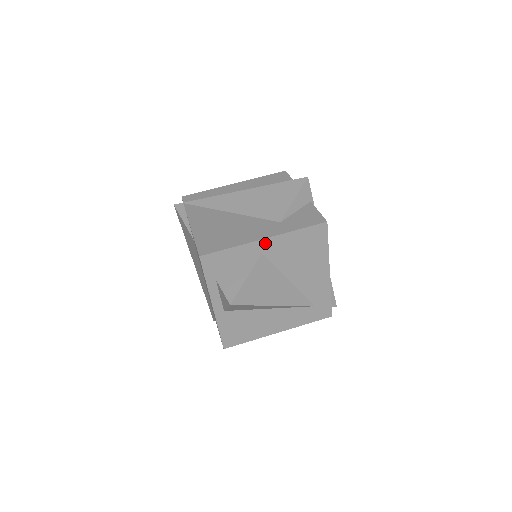
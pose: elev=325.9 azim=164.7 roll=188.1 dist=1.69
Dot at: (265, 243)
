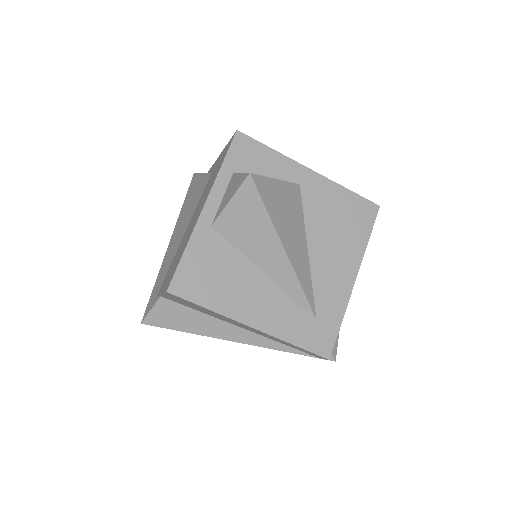
Dot at: (309, 176)
